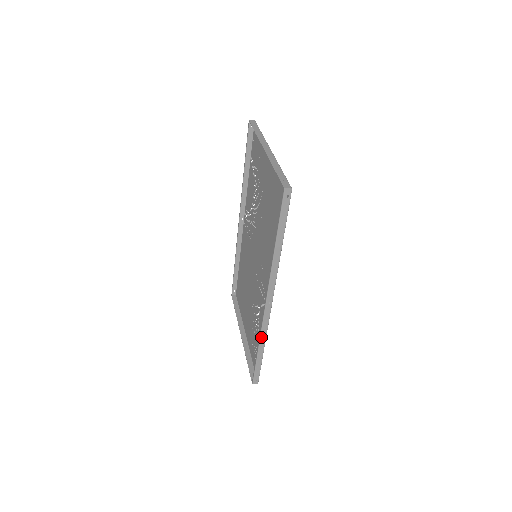
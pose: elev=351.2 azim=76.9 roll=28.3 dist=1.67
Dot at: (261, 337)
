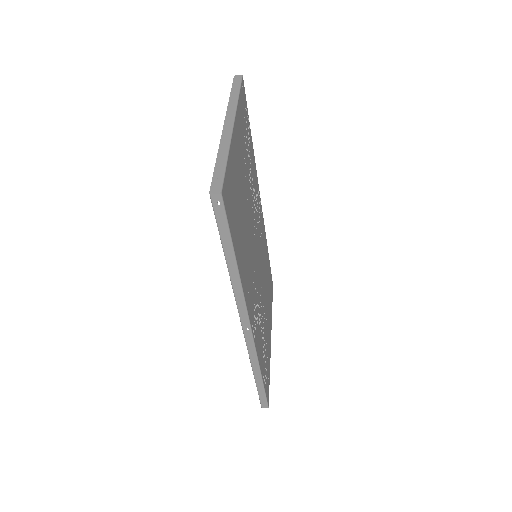
Dot at: (252, 363)
